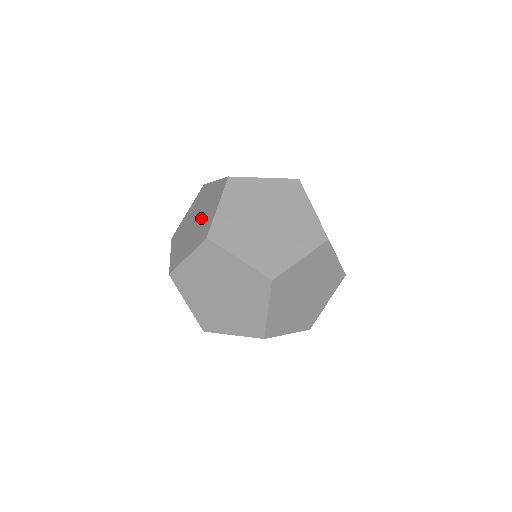
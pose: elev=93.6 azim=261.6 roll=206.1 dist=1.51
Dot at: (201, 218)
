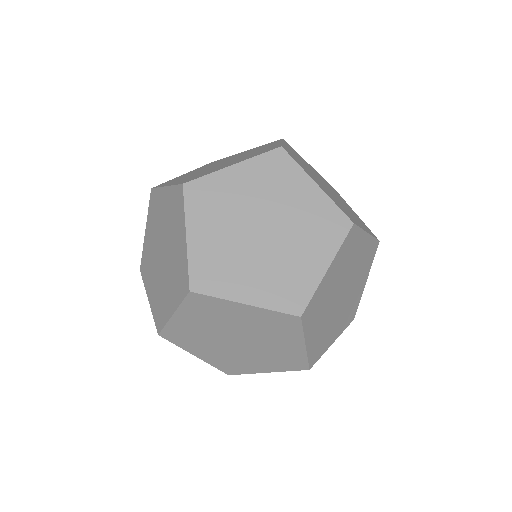
Dot at: (163, 232)
